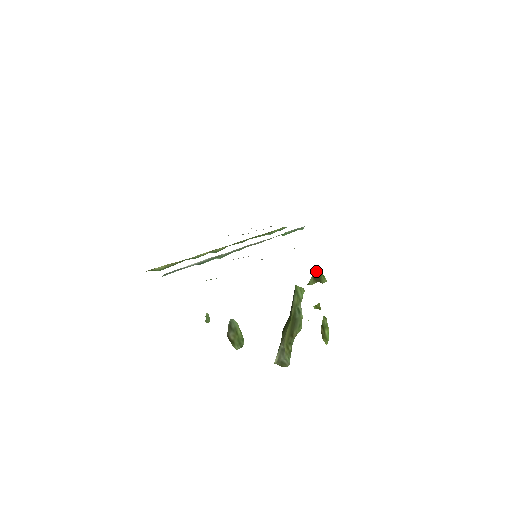
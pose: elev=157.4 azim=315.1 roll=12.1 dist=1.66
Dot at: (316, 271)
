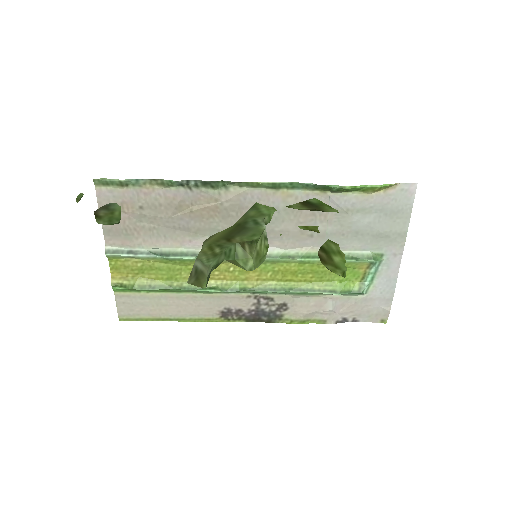
Dot at: (310, 202)
